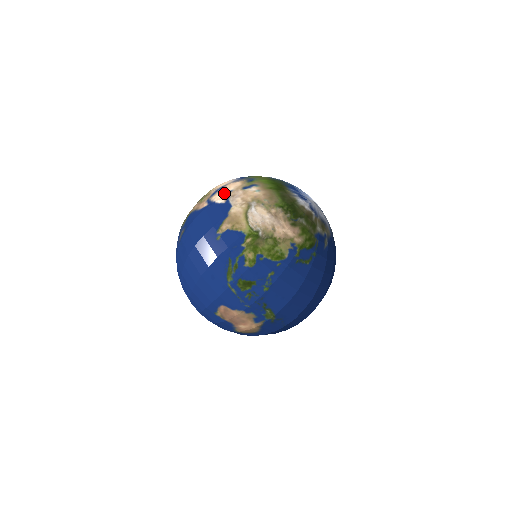
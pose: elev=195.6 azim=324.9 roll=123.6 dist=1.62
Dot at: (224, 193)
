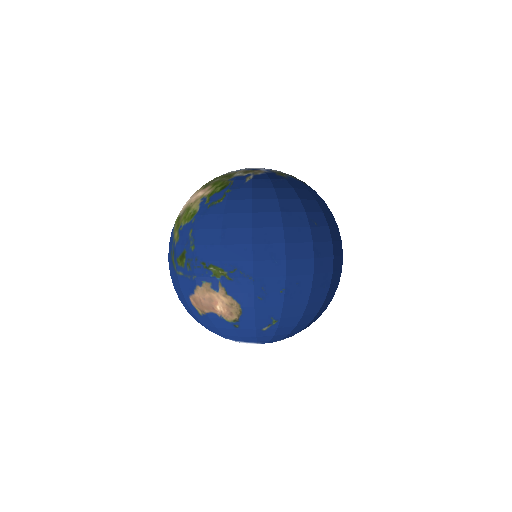
Dot at: occluded
